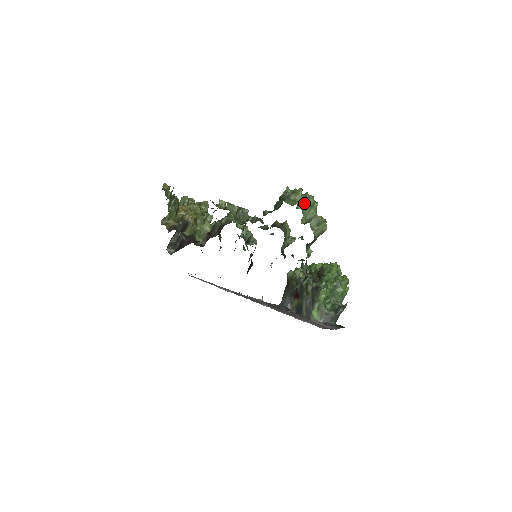
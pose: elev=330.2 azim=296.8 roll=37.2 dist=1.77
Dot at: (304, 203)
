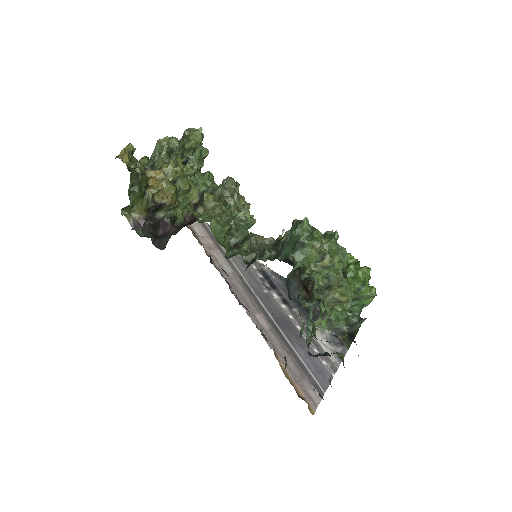
Dot at: (324, 264)
